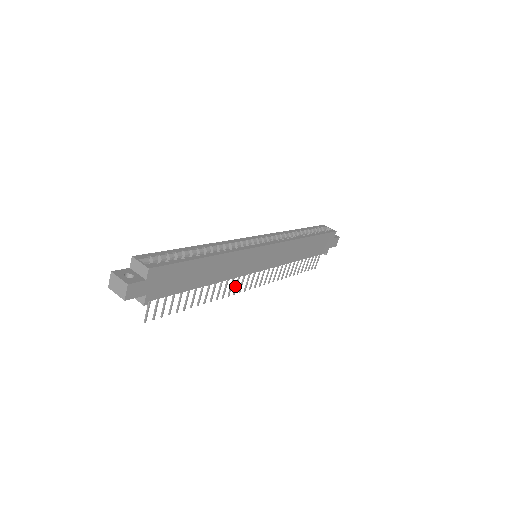
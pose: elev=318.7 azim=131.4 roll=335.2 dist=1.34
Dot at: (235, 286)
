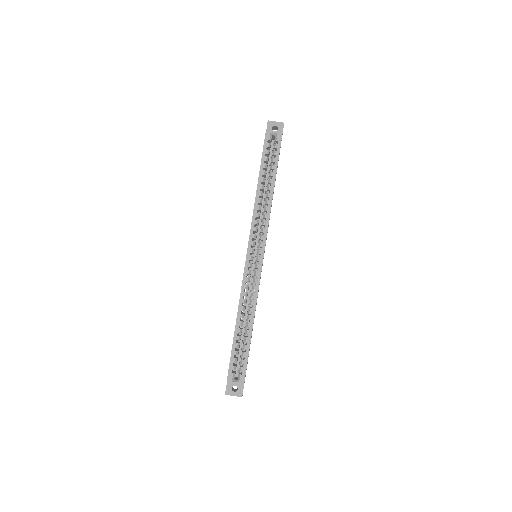
Dot at: occluded
